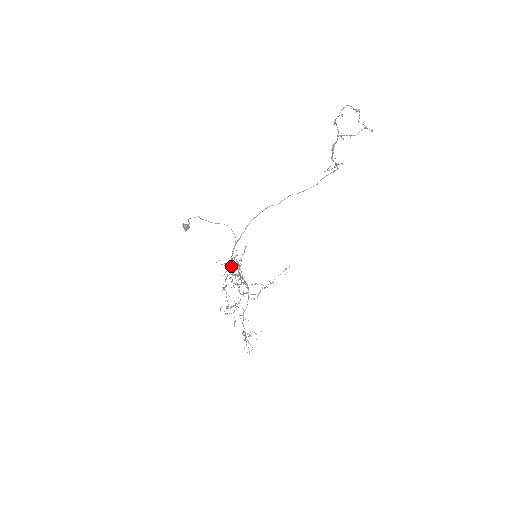
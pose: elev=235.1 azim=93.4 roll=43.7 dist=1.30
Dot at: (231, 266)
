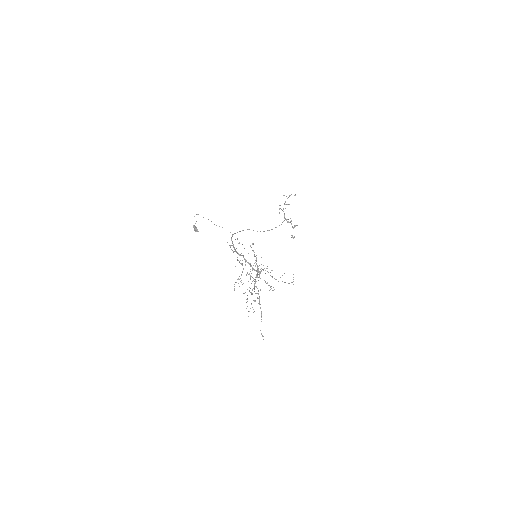
Dot at: (235, 250)
